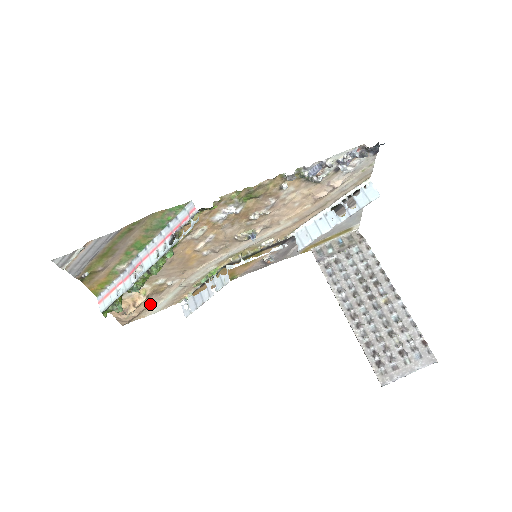
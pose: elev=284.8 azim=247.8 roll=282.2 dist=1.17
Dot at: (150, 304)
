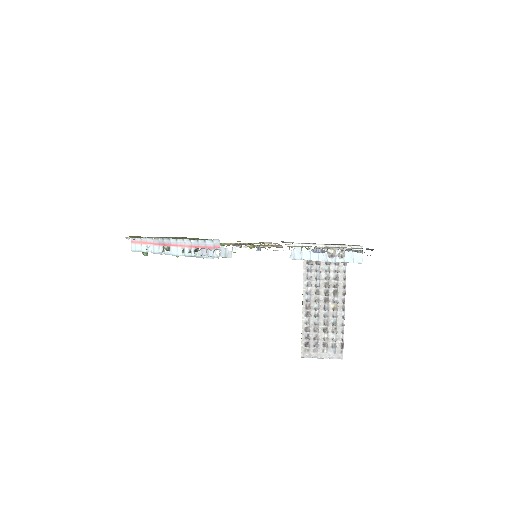
Dot at: occluded
